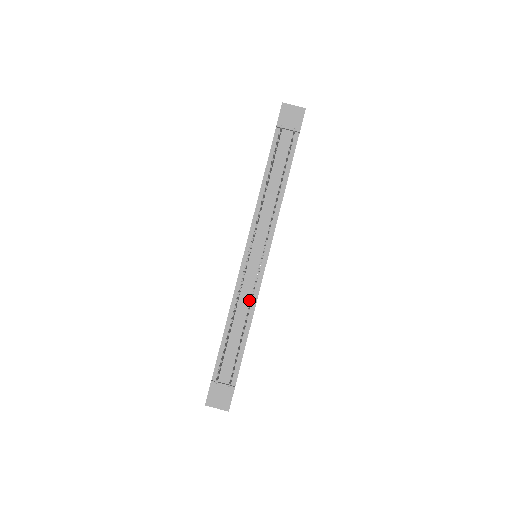
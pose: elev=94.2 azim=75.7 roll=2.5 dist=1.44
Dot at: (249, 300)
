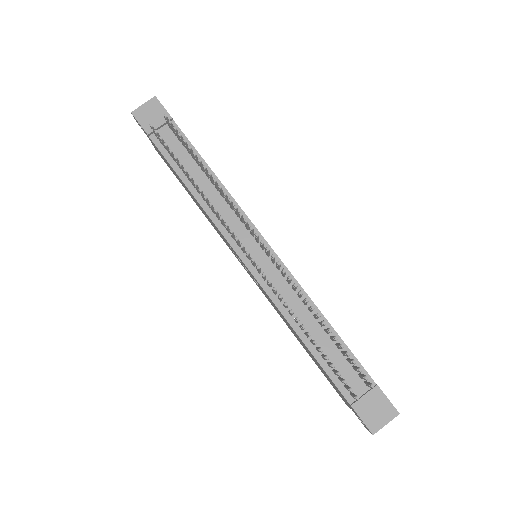
Dot at: (295, 296)
